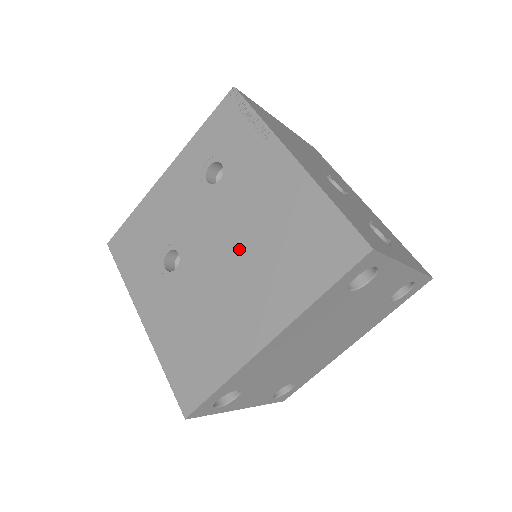
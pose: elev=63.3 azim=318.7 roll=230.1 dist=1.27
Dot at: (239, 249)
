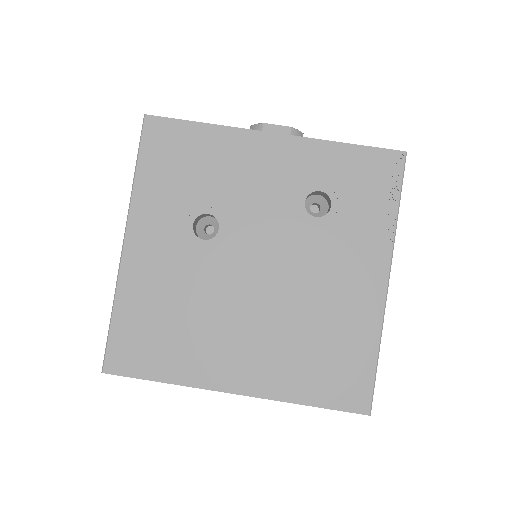
Dot at: (278, 297)
